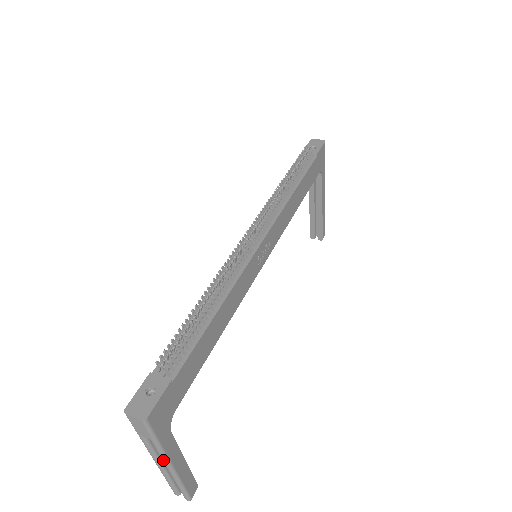
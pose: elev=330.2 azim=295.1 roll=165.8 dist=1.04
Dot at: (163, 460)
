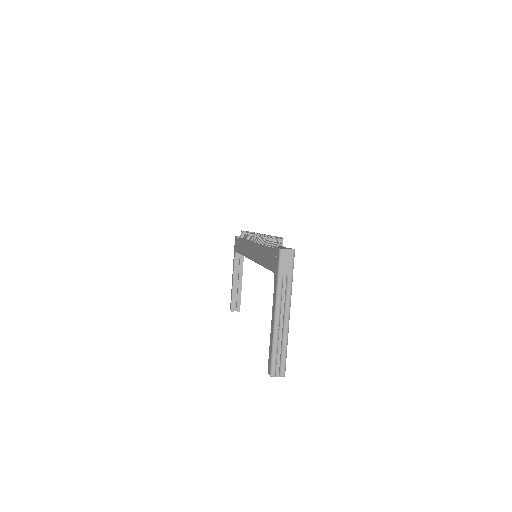
Dot at: (288, 305)
